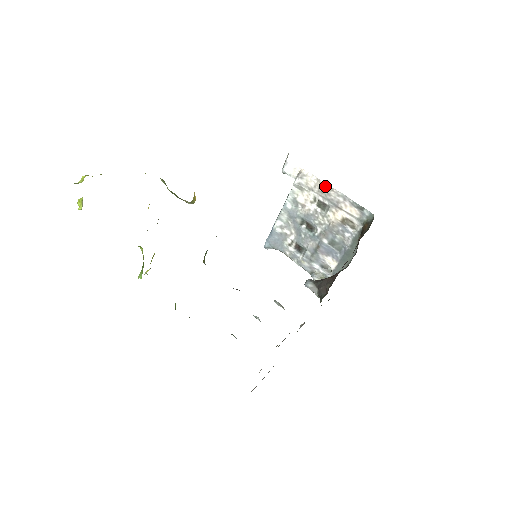
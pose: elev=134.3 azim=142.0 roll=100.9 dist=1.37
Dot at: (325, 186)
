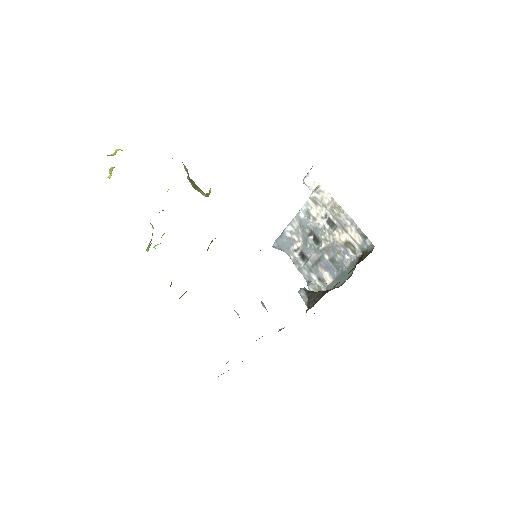
Dot at: (337, 206)
